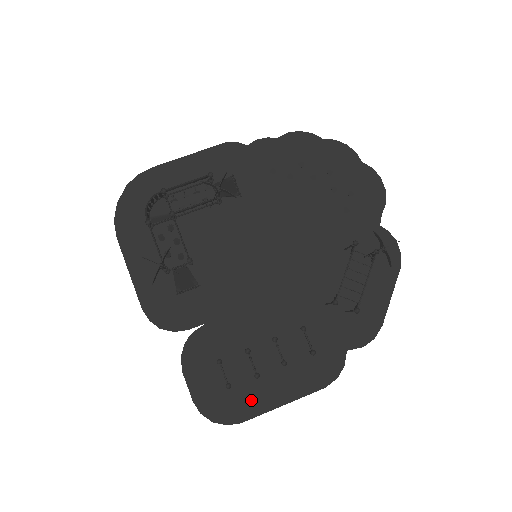
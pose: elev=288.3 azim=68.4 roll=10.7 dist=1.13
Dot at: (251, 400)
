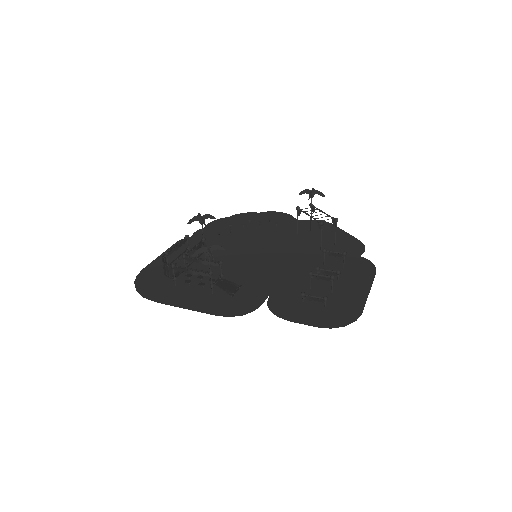
Dot at: (349, 303)
